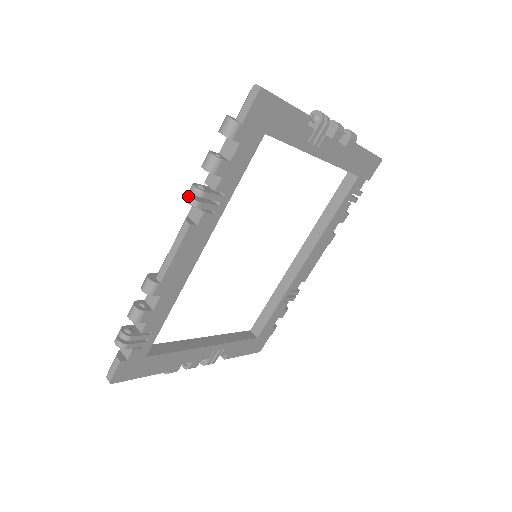
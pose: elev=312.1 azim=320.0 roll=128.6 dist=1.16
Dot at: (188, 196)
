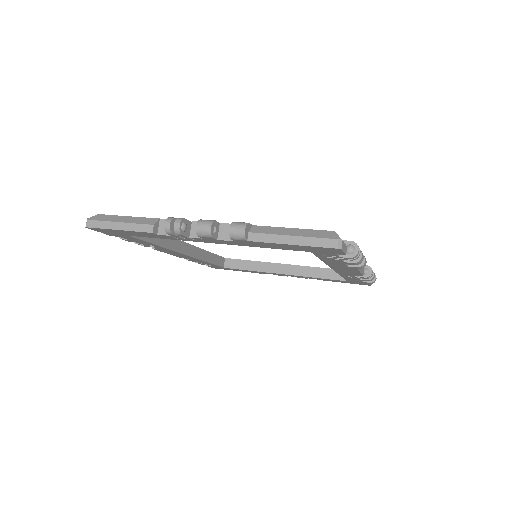
Dot at: occluded
